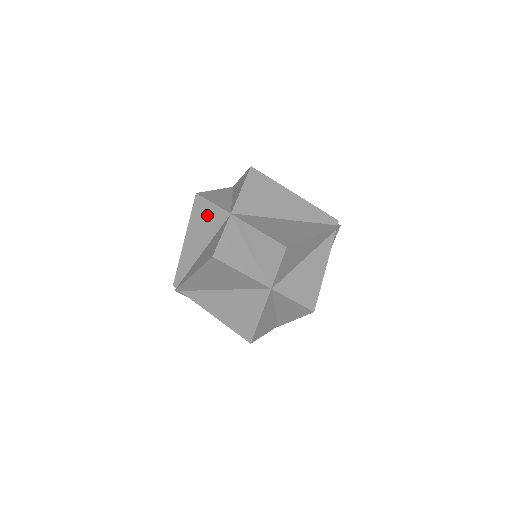
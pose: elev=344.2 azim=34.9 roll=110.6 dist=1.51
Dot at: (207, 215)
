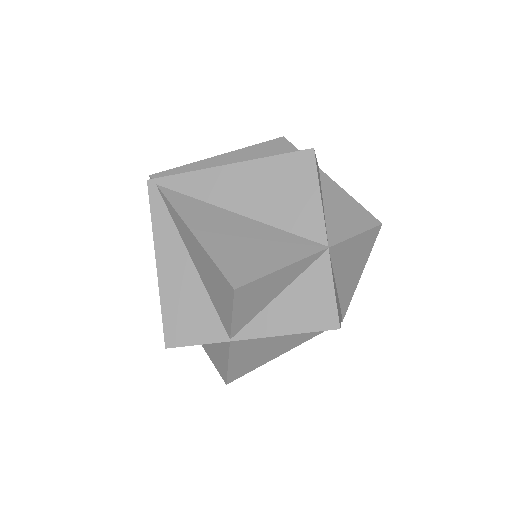
Dot at: occluded
